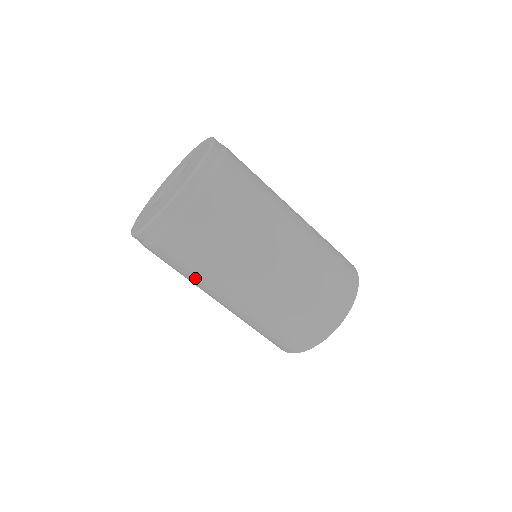
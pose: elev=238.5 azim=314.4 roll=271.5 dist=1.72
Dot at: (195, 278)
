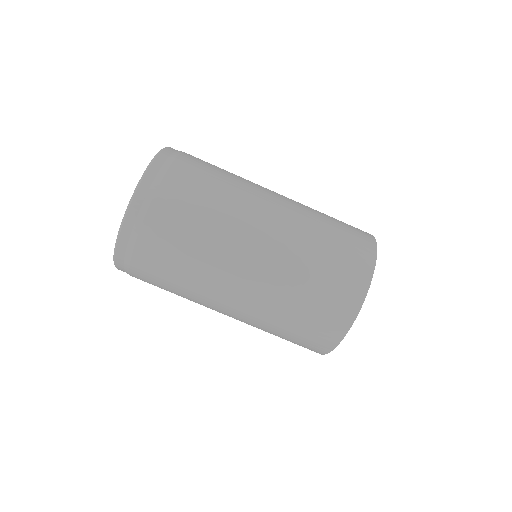
Dot at: occluded
